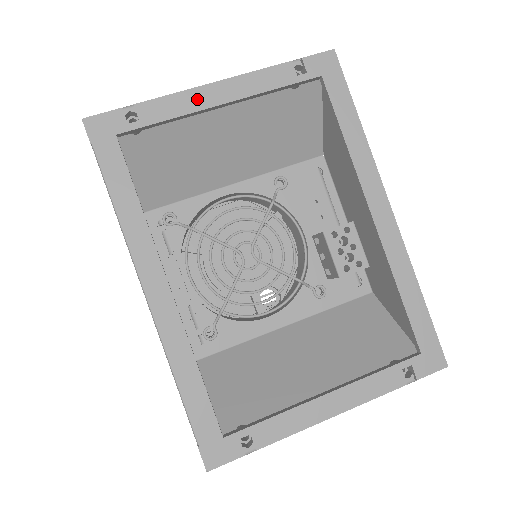
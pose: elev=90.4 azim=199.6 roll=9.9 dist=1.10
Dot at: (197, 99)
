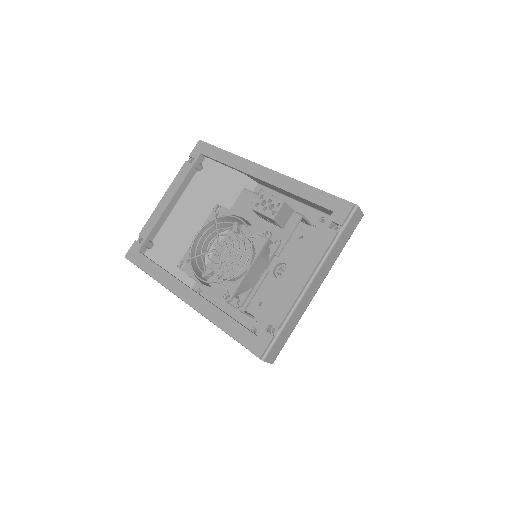
Dot at: (159, 210)
